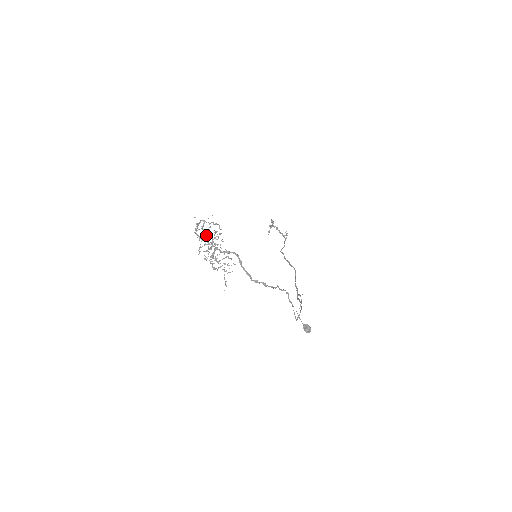
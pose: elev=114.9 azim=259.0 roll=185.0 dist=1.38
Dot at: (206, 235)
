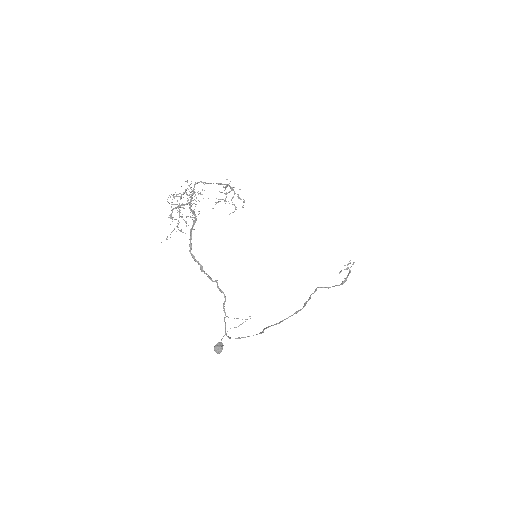
Dot at: occluded
